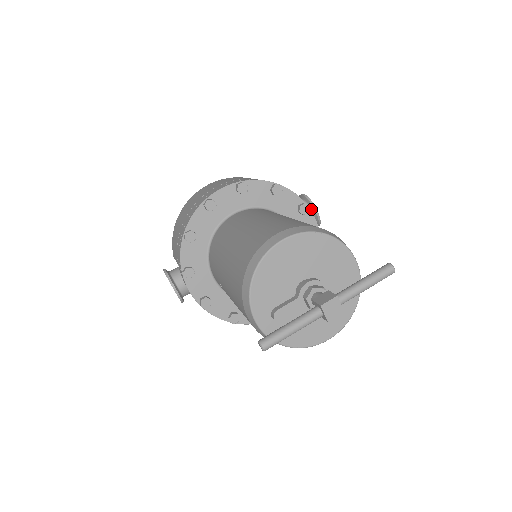
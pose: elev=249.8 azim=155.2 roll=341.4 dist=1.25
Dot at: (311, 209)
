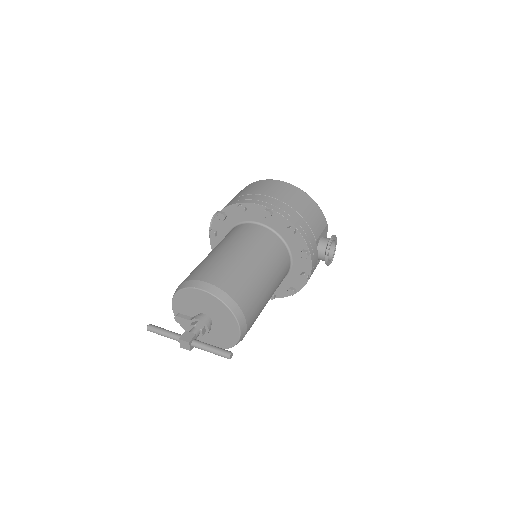
Dot at: (325, 253)
